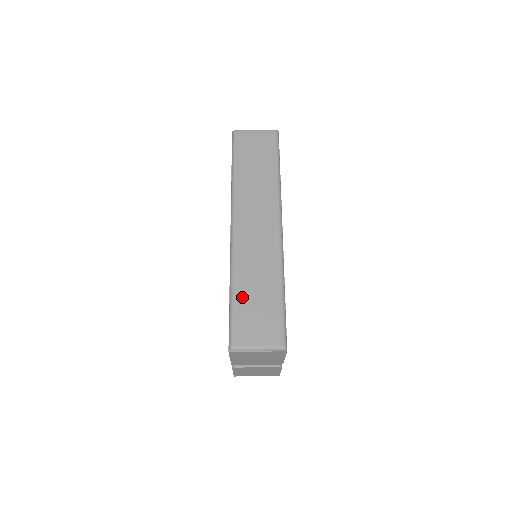
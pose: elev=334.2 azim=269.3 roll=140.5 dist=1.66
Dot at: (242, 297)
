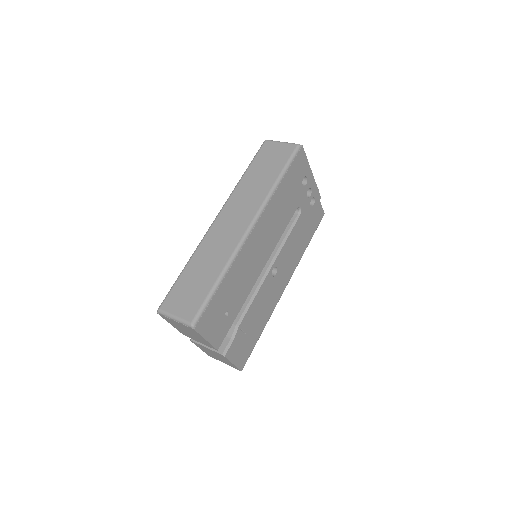
Dot at: (188, 274)
